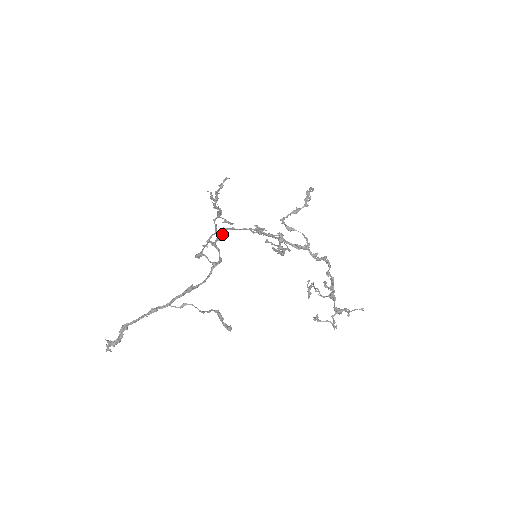
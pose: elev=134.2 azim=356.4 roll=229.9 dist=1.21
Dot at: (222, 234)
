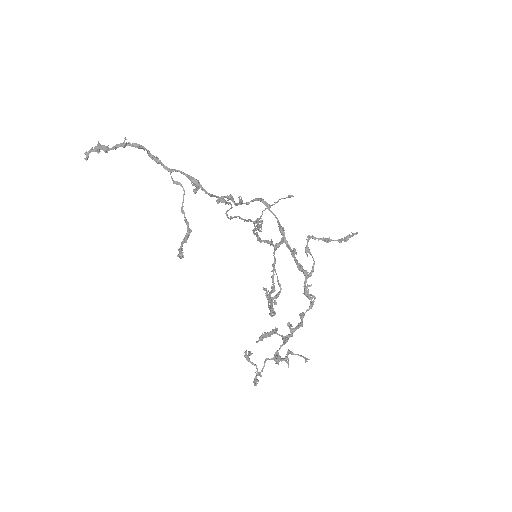
Dot at: (255, 200)
